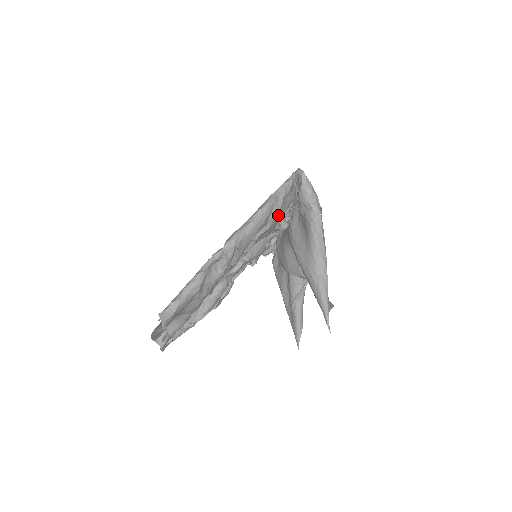
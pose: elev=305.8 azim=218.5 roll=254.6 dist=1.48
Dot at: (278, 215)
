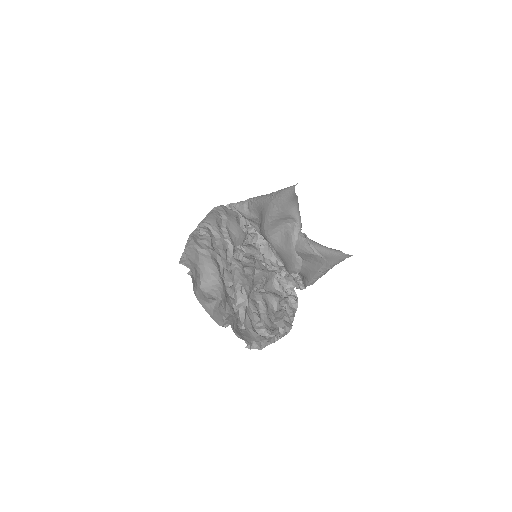
Dot at: (228, 215)
